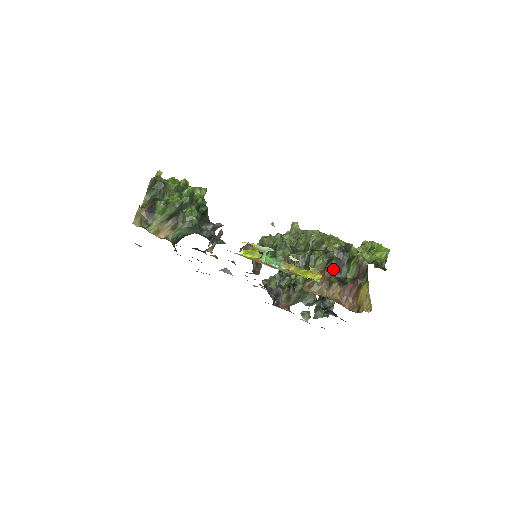
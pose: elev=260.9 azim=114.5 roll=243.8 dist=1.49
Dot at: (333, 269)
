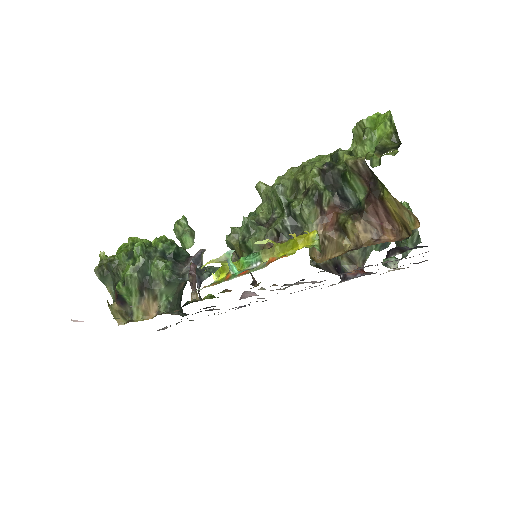
Dot at: (335, 204)
